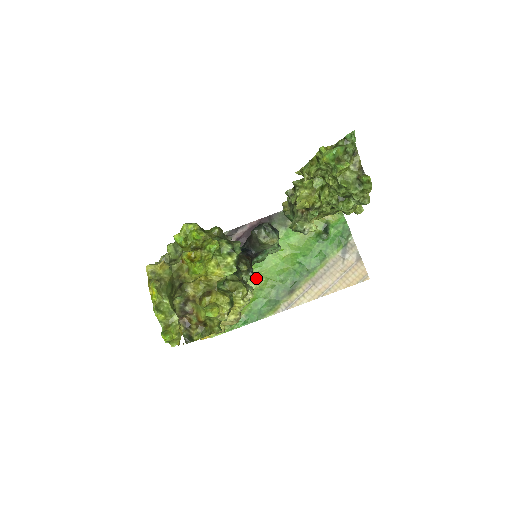
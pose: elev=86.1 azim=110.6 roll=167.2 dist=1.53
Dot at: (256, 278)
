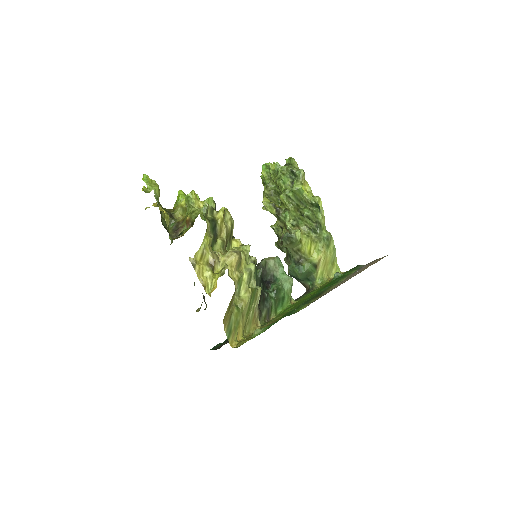
Dot at: occluded
